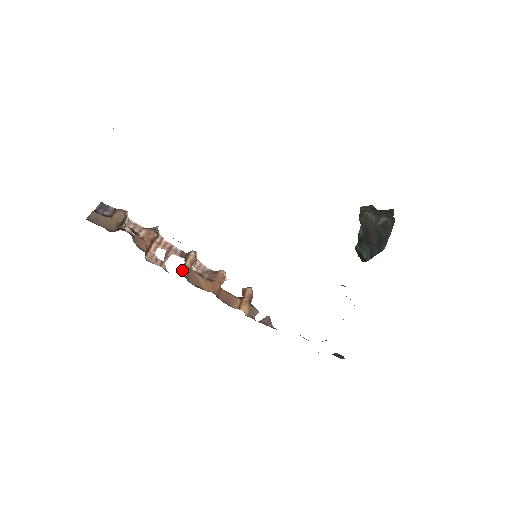
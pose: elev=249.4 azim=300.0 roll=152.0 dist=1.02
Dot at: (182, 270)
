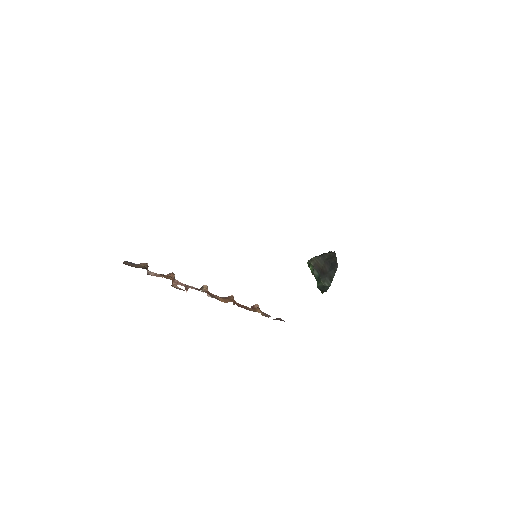
Dot at: (203, 291)
